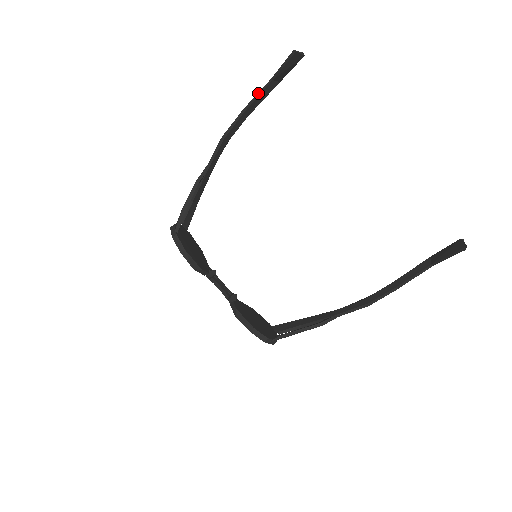
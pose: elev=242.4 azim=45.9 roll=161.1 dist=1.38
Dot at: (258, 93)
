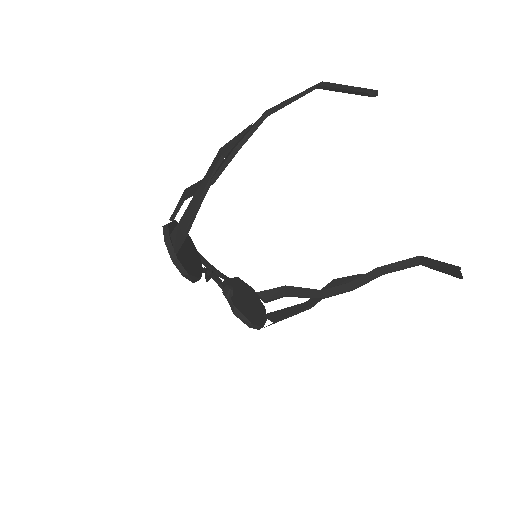
Dot at: (292, 98)
